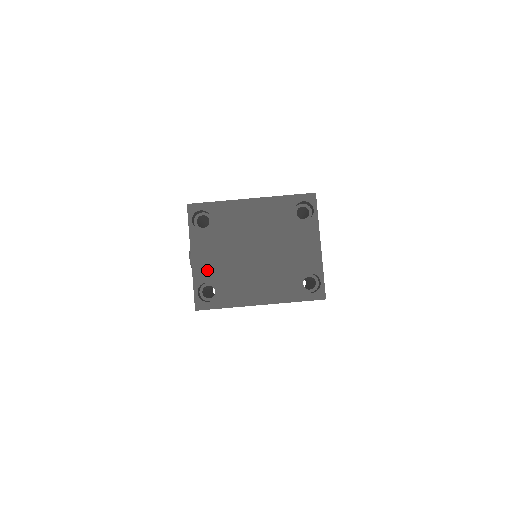
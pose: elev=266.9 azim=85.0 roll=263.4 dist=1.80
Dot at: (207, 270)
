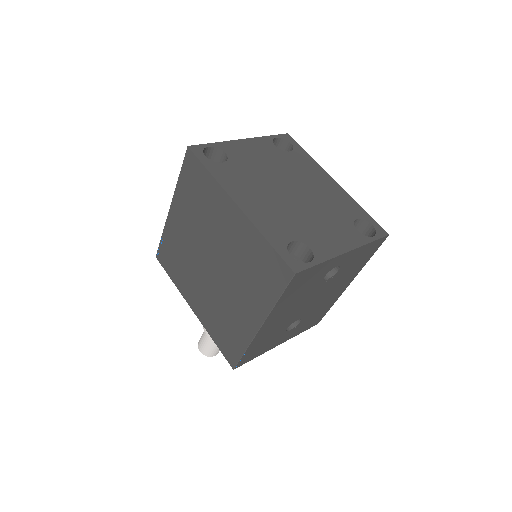
Dot at: (239, 152)
